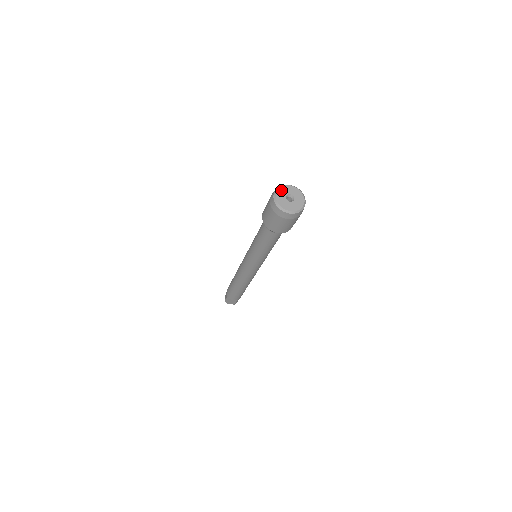
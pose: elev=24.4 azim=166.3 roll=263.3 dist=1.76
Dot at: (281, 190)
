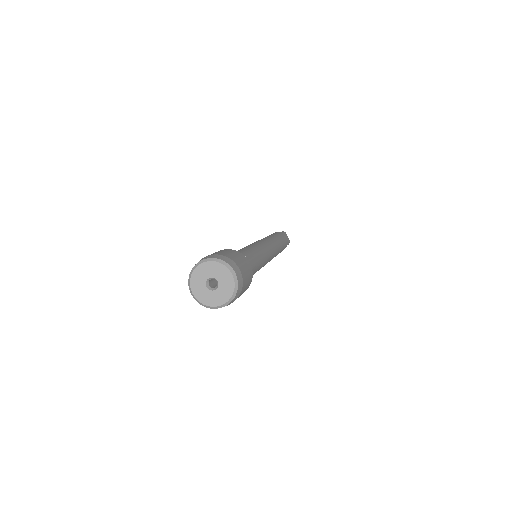
Dot at: (194, 282)
